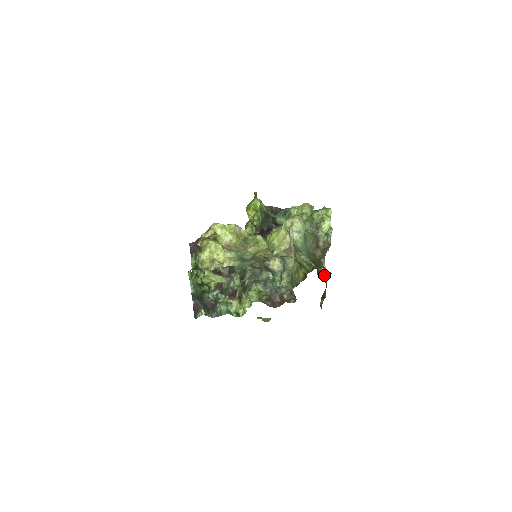
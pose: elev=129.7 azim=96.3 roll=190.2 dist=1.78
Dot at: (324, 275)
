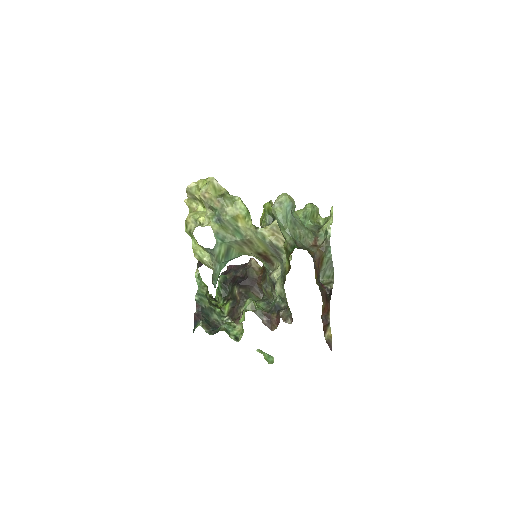
Dot at: (329, 294)
